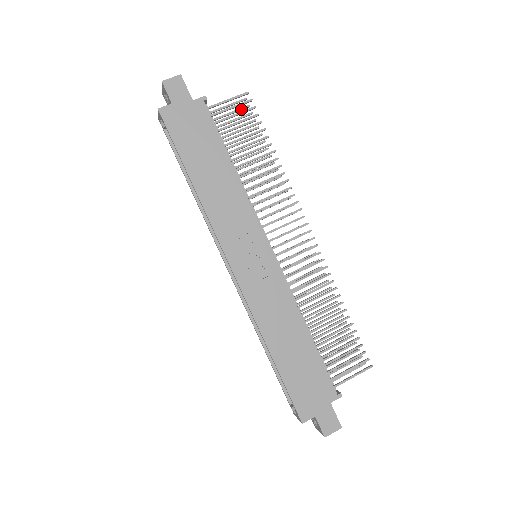
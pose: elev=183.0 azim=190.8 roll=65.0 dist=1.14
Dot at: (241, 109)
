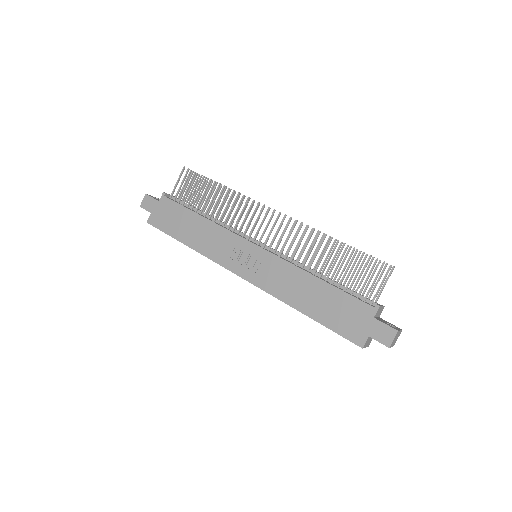
Dot at: (192, 178)
